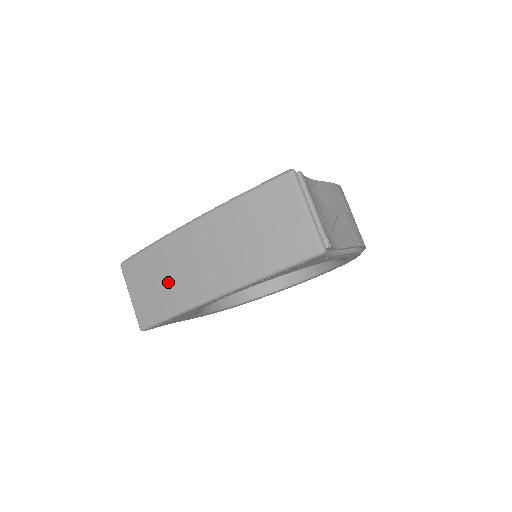
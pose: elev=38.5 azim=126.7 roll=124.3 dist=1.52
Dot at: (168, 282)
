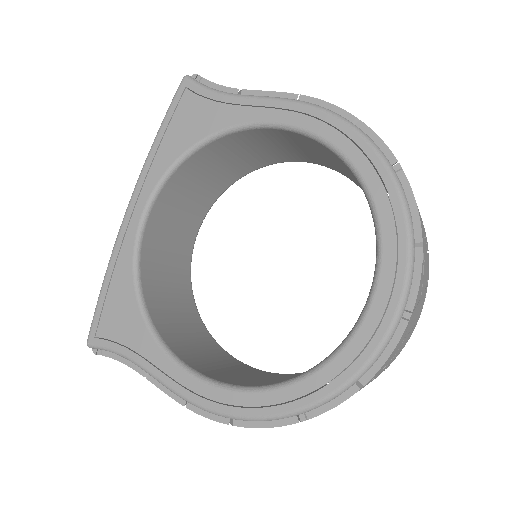
Dot at: occluded
